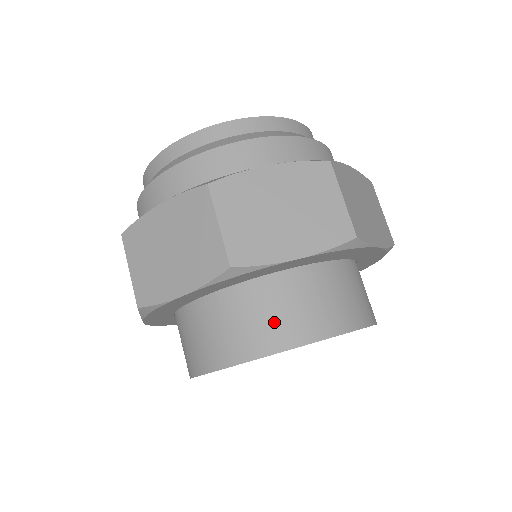
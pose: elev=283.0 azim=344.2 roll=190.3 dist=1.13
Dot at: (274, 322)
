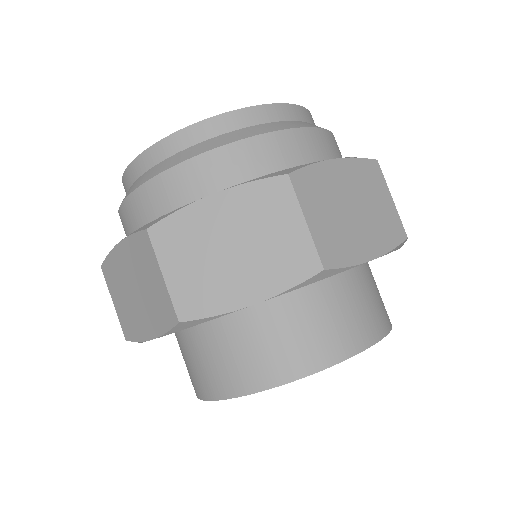
Dot at: (338, 327)
